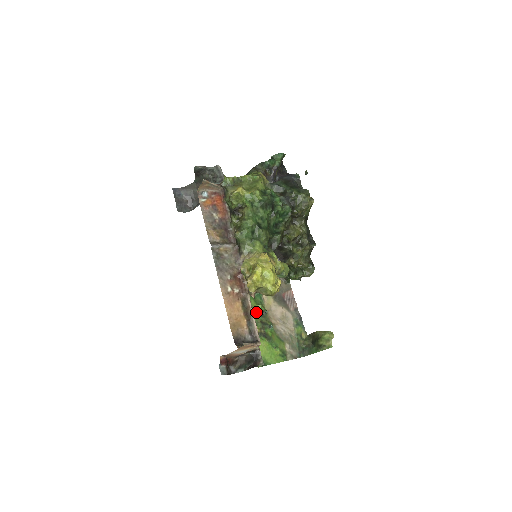
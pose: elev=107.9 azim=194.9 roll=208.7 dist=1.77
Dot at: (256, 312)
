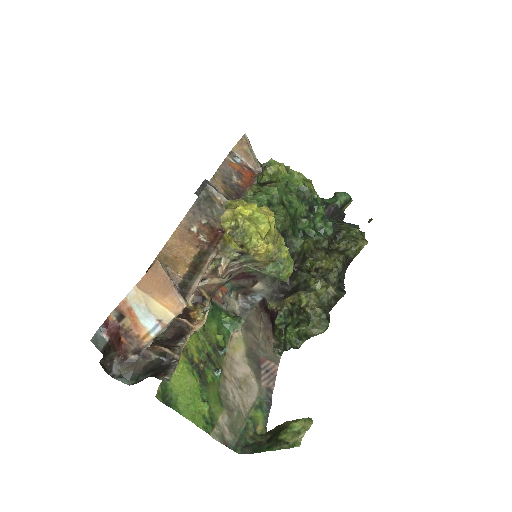
Dot at: (210, 339)
